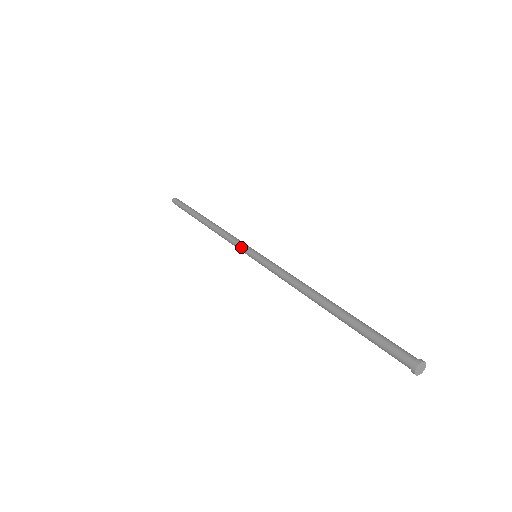
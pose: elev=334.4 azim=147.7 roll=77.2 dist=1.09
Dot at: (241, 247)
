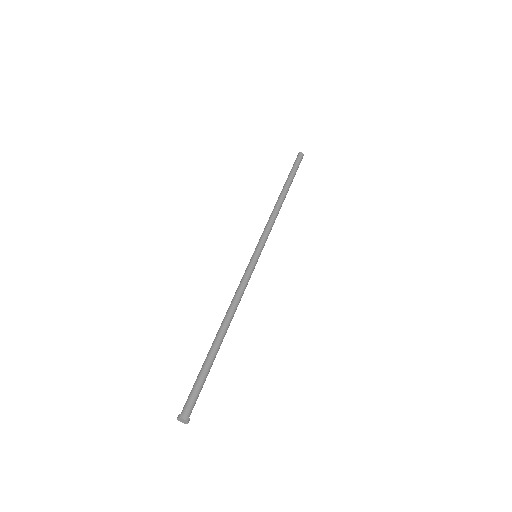
Dot at: (258, 242)
